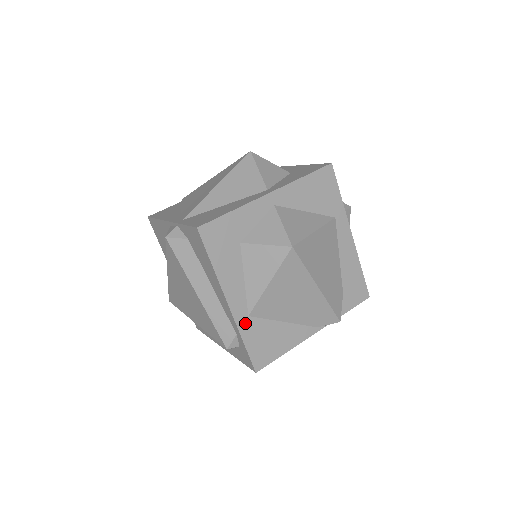
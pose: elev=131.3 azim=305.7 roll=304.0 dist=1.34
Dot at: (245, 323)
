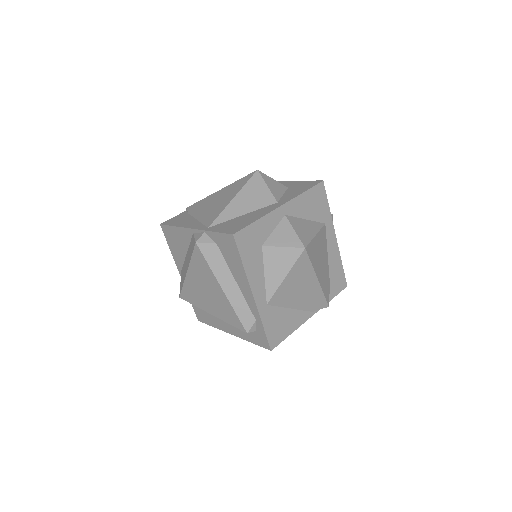
Dot at: (264, 311)
